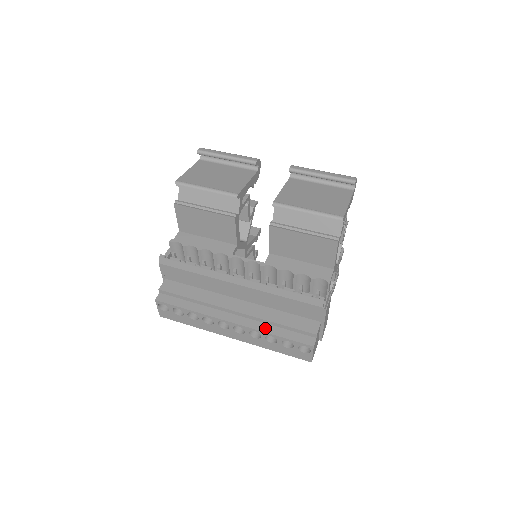
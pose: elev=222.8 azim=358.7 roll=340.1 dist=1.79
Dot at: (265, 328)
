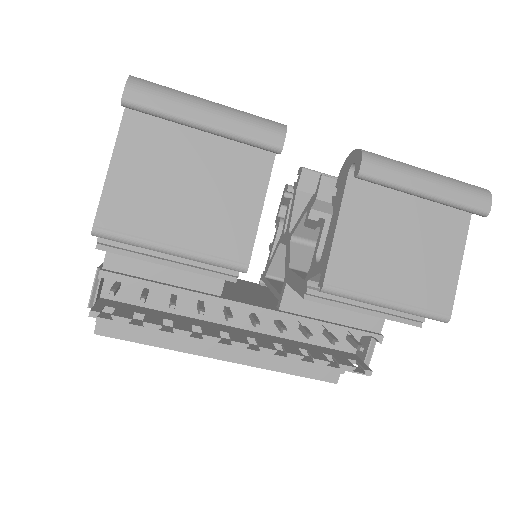
Dot at: (272, 365)
